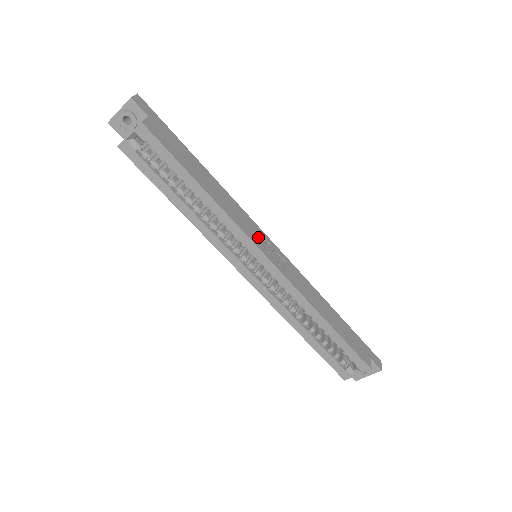
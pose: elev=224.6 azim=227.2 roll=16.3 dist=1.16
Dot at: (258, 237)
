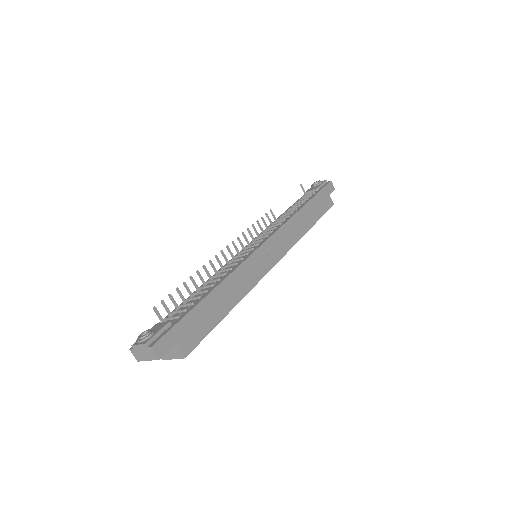
Dot at: (262, 262)
